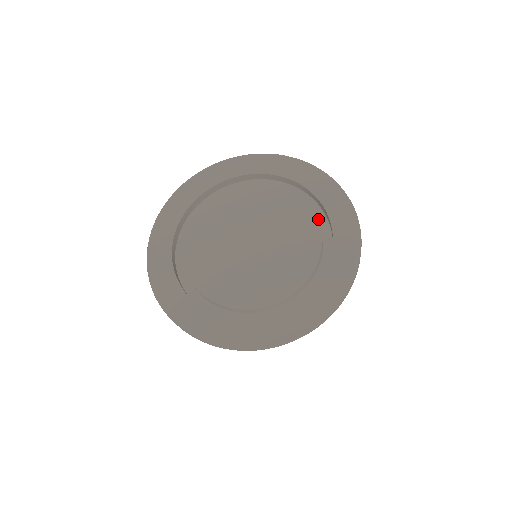
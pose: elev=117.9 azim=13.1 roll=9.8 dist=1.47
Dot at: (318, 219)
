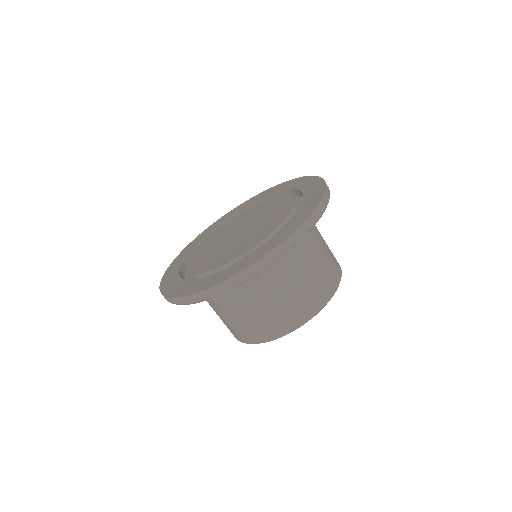
Dot at: (294, 199)
